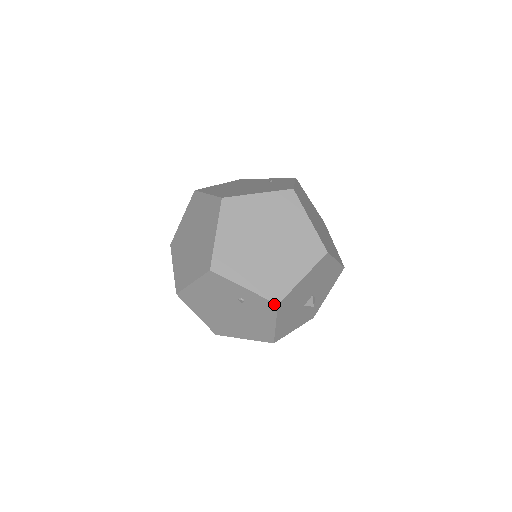
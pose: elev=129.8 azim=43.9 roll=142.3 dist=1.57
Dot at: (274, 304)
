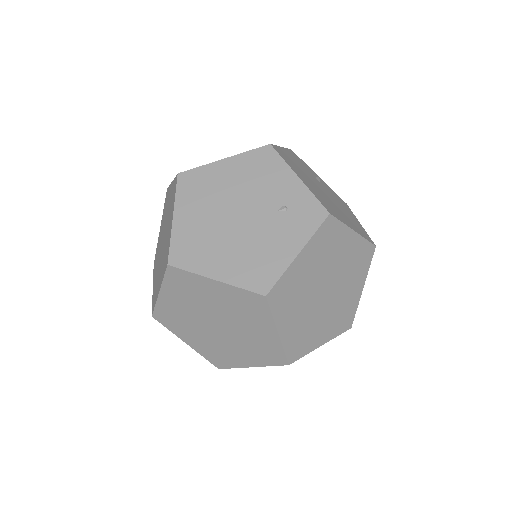
Dot at: (216, 365)
